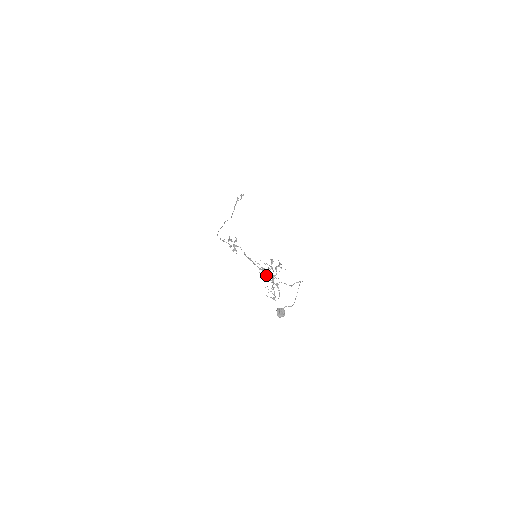
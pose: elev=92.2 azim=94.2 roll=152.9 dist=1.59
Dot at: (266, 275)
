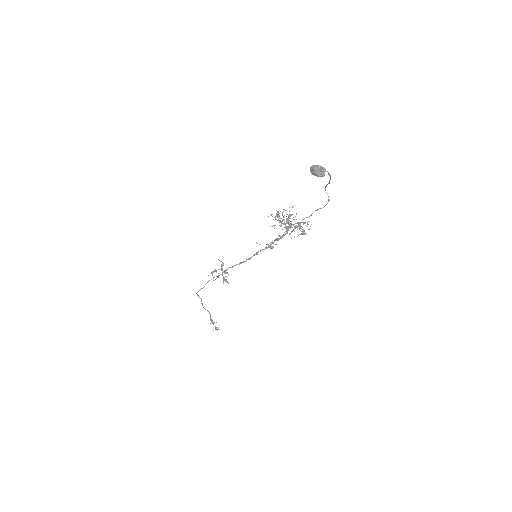
Dot at: occluded
